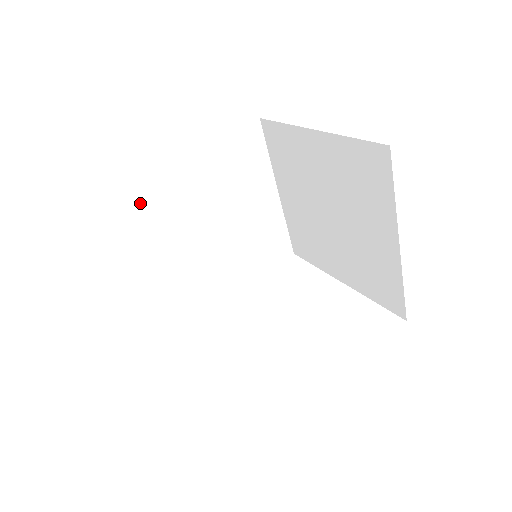
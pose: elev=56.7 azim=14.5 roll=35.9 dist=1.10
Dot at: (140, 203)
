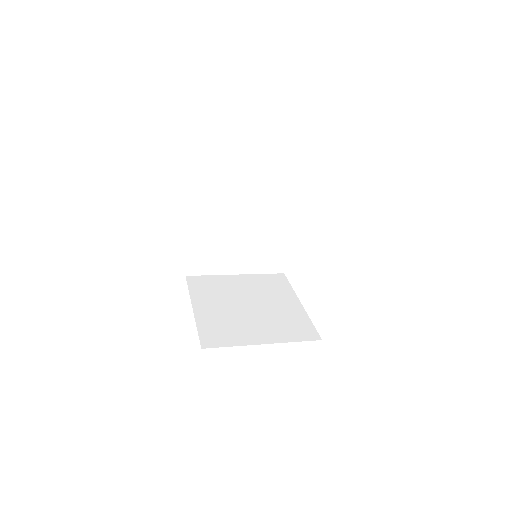
Dot at: (203, 262)
